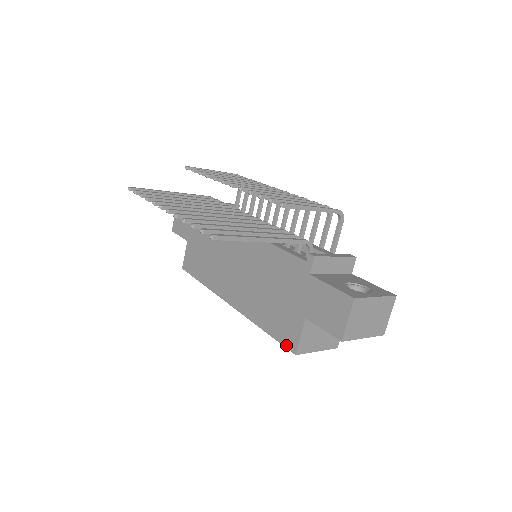
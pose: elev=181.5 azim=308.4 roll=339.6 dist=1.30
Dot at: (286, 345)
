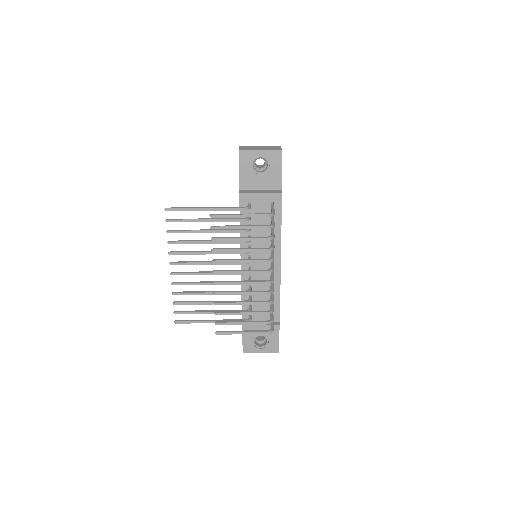
Dot at: occluded
